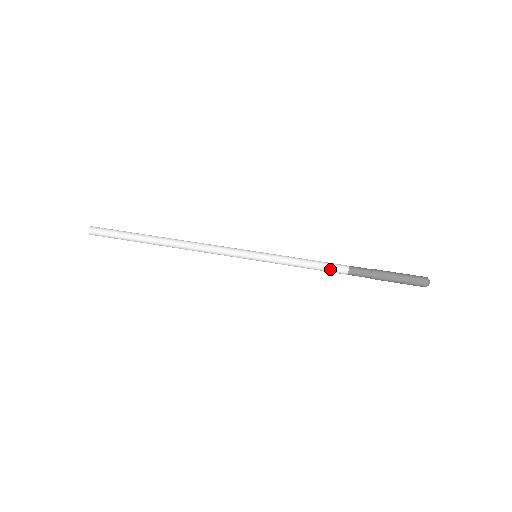
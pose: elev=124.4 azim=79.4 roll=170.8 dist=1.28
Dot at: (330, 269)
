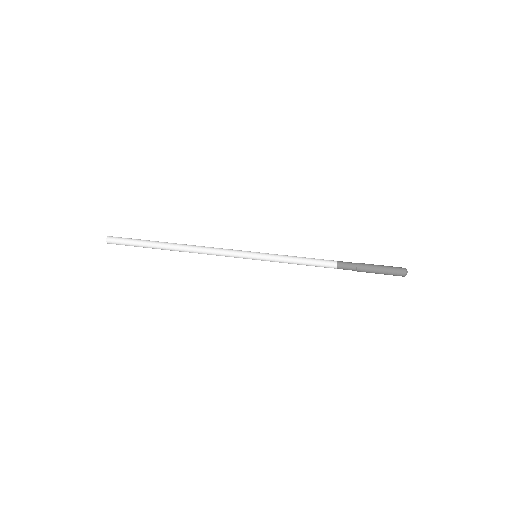
Dot at: (321, 266)
